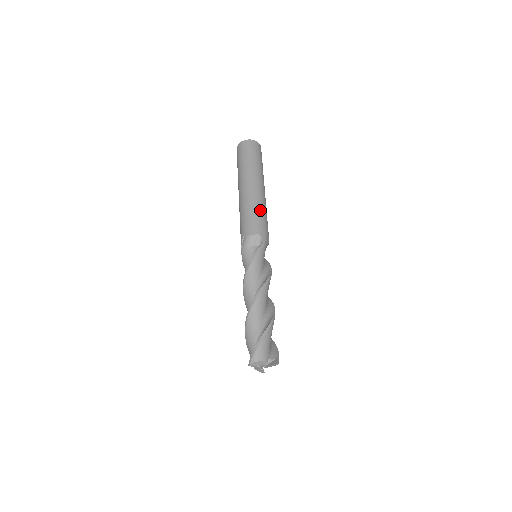
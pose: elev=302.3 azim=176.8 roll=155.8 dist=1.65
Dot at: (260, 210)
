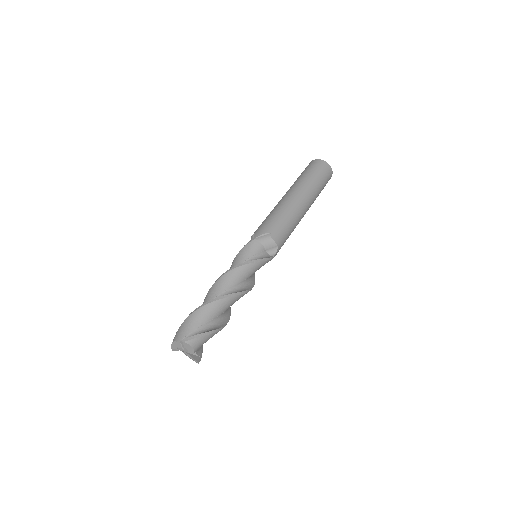
Dot at: (273, 213)
